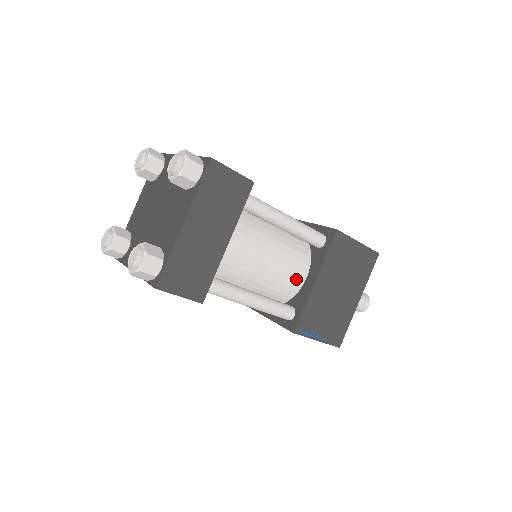
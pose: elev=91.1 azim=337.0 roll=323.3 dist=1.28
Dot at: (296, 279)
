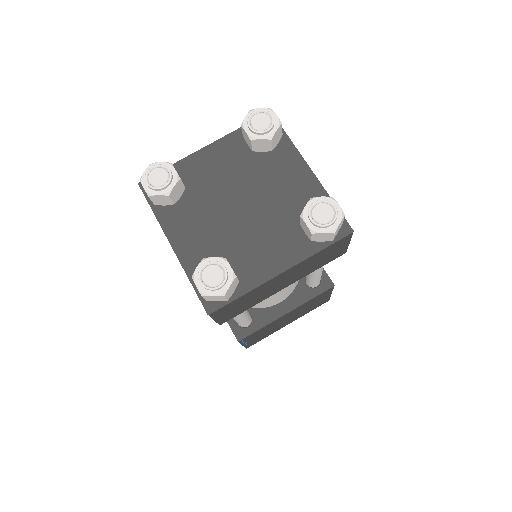
Dot at: occluded
